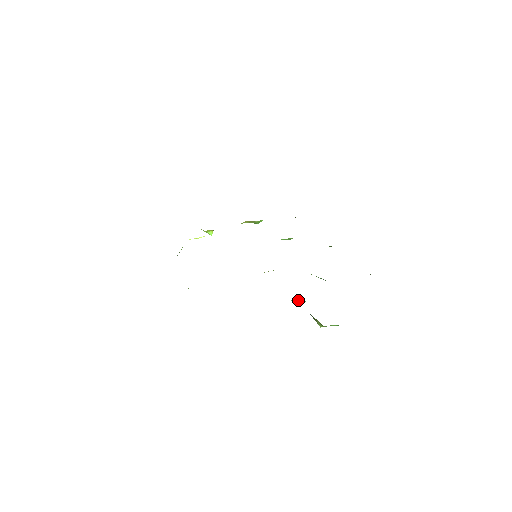
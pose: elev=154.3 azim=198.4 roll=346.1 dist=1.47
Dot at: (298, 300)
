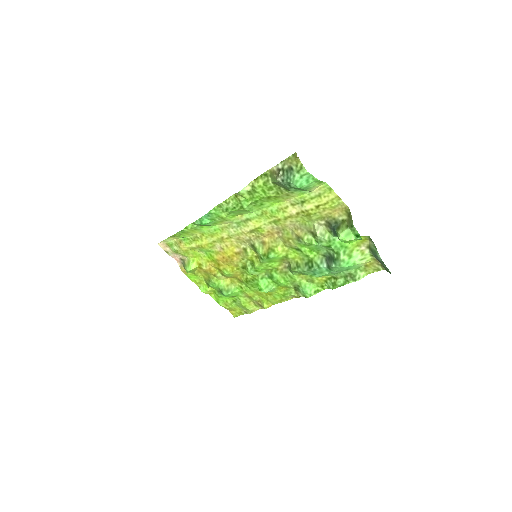
Dot at: (322, 229)
